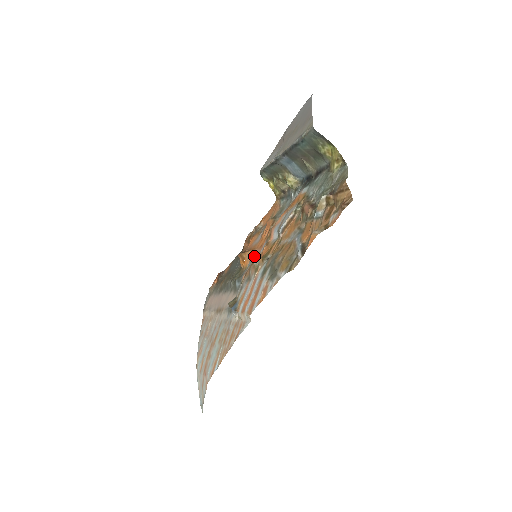
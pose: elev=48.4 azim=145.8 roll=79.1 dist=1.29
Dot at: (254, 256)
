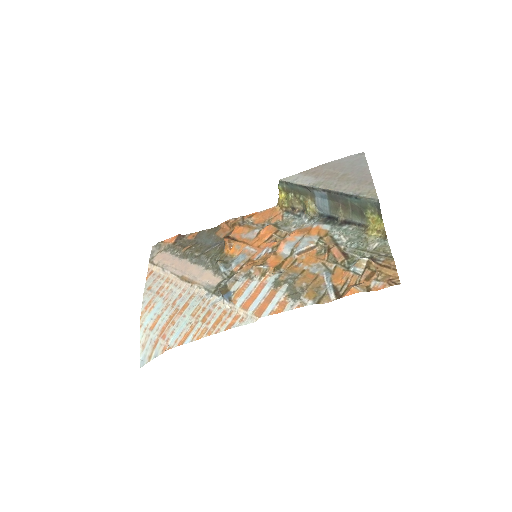
Dot at: (250, 253)
